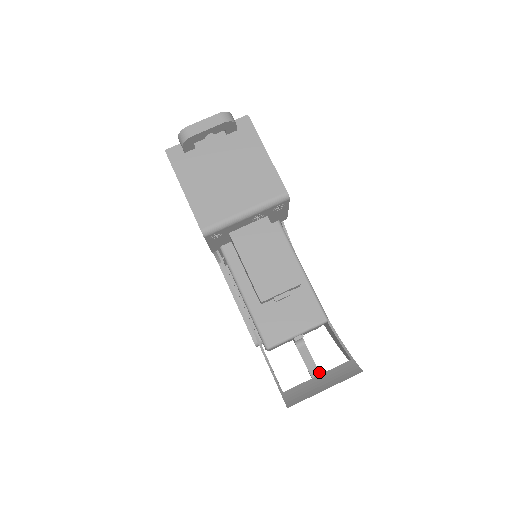
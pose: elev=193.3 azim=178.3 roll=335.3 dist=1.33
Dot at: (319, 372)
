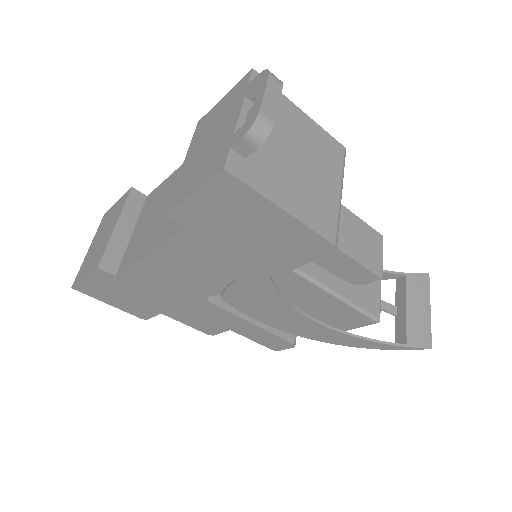
Dot at: (395, 306)
